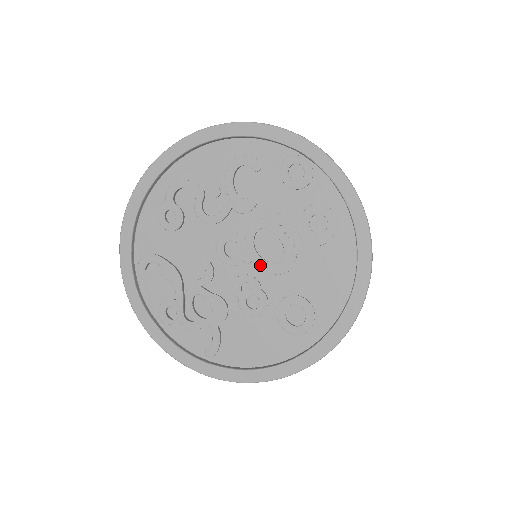
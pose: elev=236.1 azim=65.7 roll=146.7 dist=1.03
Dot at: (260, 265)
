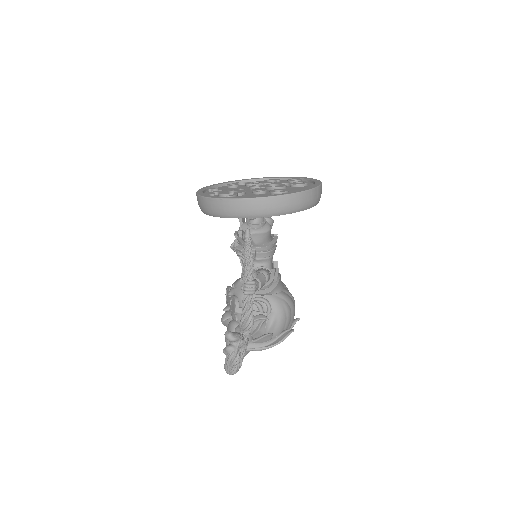
Dot at: (268, 187)
